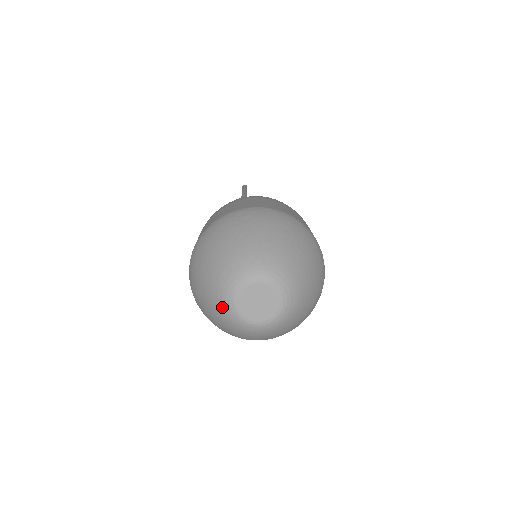
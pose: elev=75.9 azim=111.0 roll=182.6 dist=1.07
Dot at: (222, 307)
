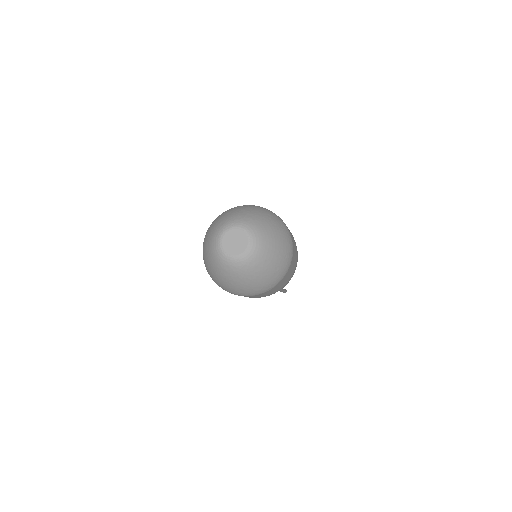
Dot at: (213, 244)
